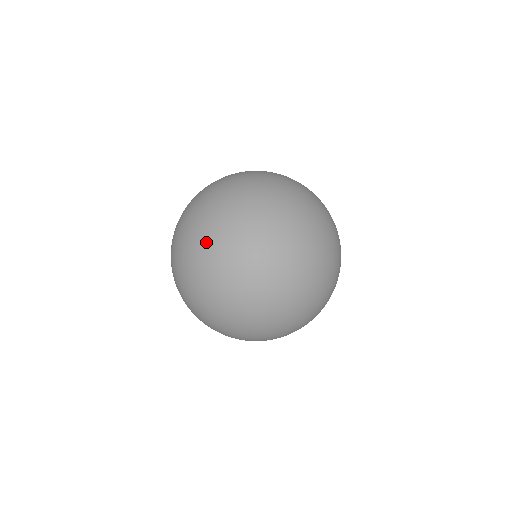
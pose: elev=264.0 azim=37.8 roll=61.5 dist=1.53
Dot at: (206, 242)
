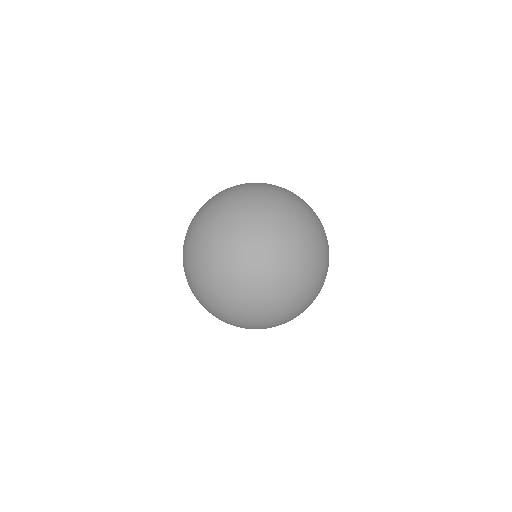
Dot at: occluded
